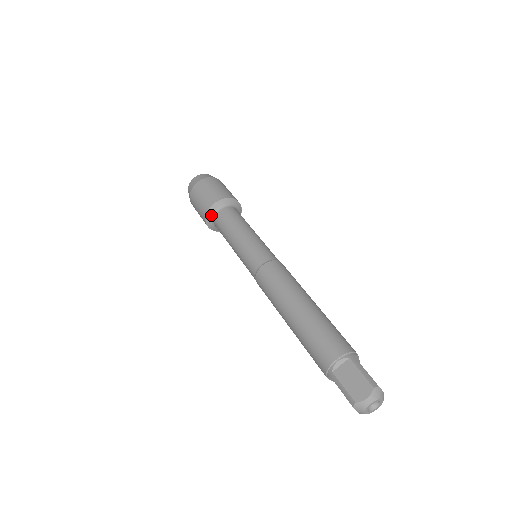
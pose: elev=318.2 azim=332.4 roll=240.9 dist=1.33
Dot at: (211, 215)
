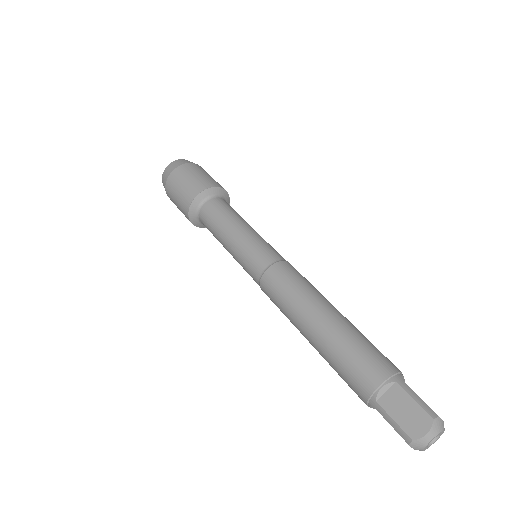
Dot at: (195, 210)
